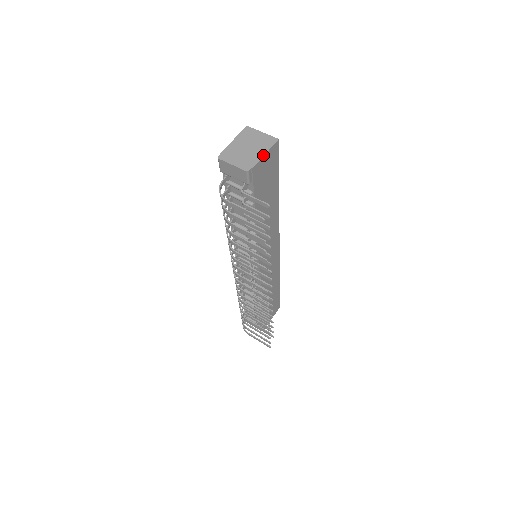
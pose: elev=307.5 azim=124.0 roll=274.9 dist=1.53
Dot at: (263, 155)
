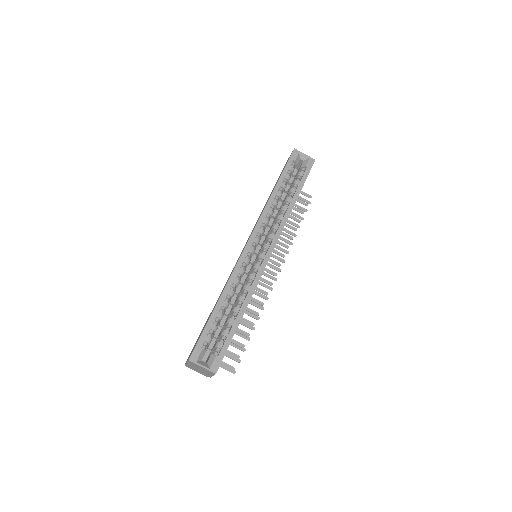
Dot at: occluded
